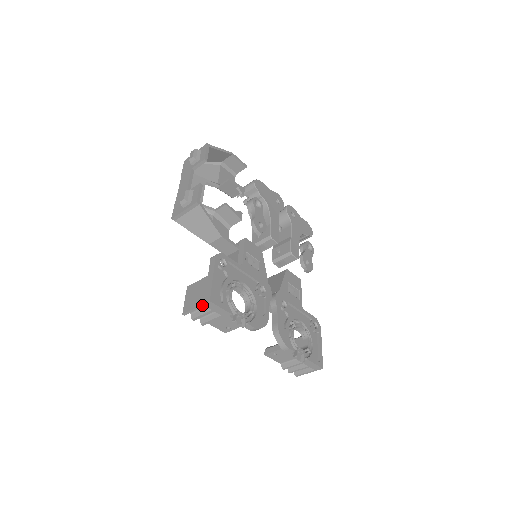
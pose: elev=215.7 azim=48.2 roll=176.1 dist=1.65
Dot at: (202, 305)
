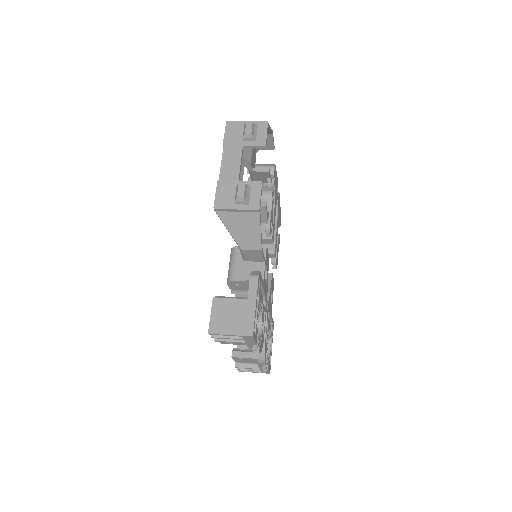
Dot at: (240, 335)
